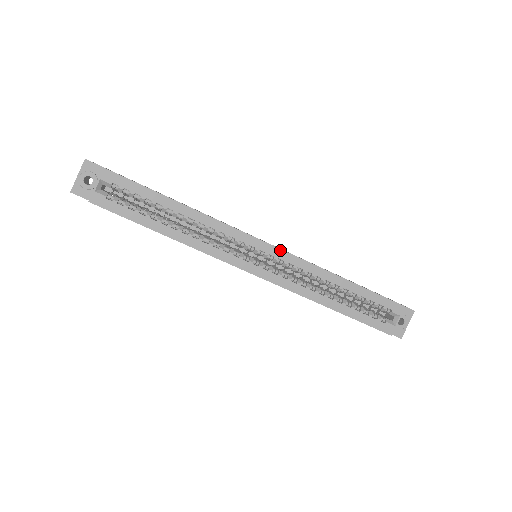
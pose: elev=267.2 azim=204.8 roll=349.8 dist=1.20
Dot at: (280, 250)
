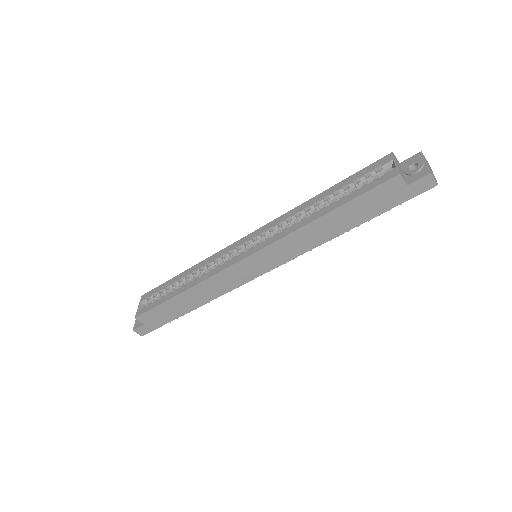
Dot at: (259, 229)
